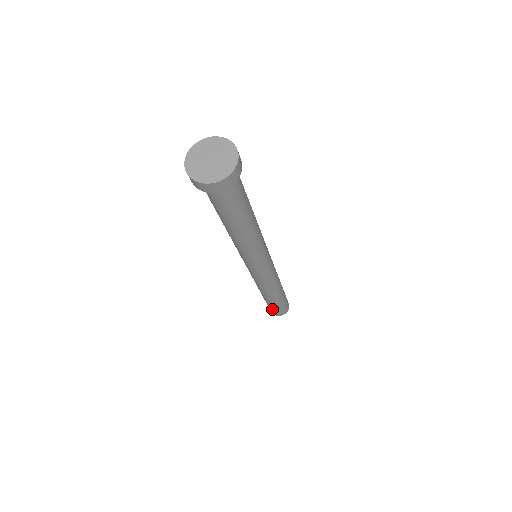
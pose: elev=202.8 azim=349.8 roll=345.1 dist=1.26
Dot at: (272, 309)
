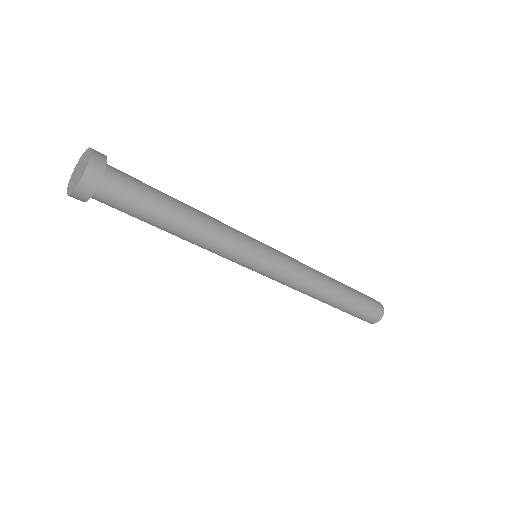
Dot at: occluded
